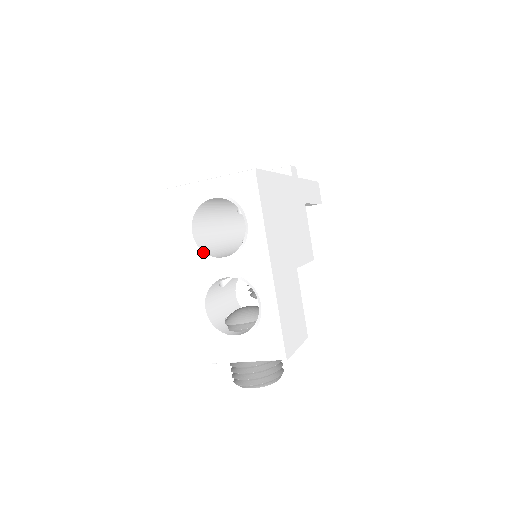
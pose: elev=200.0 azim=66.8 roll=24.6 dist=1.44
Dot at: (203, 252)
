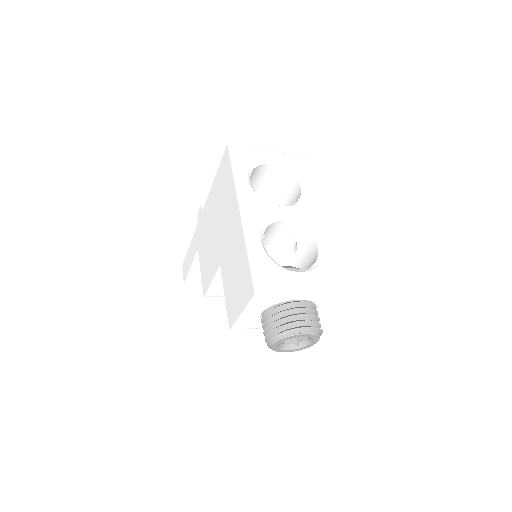
Dot at: (262, 198)
